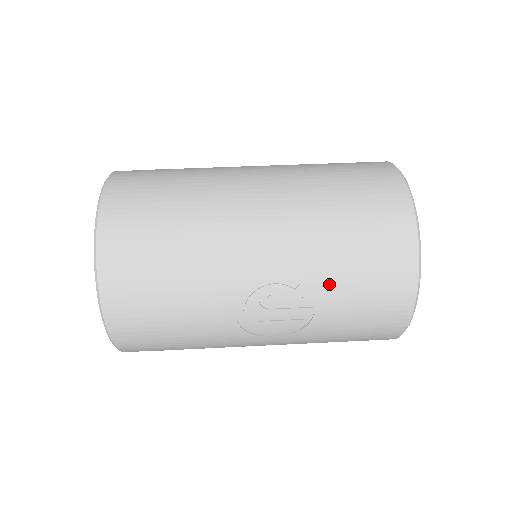
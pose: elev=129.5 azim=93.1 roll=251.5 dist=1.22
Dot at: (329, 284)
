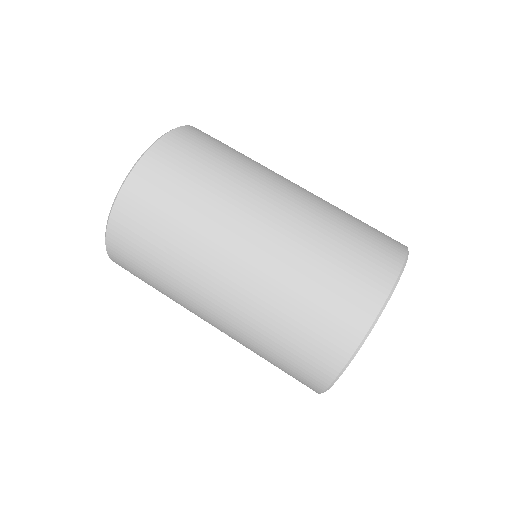
Dot at: occluded
